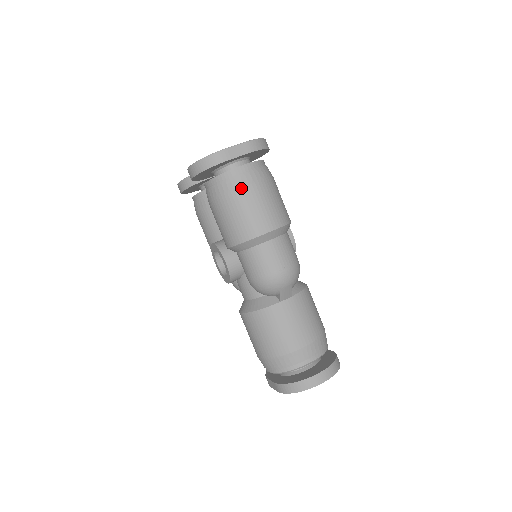
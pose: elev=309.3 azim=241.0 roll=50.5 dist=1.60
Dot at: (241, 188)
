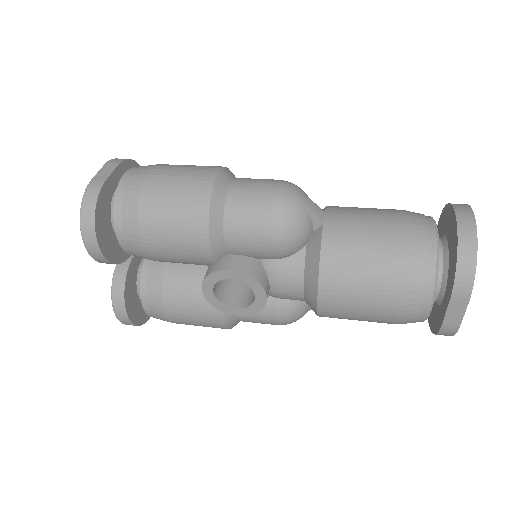
Dot at: (144, 183)
